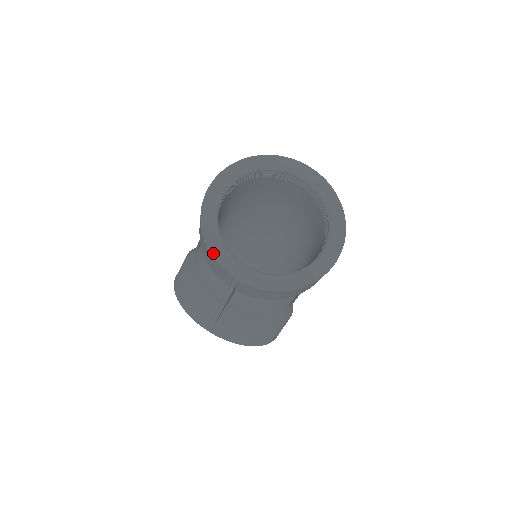
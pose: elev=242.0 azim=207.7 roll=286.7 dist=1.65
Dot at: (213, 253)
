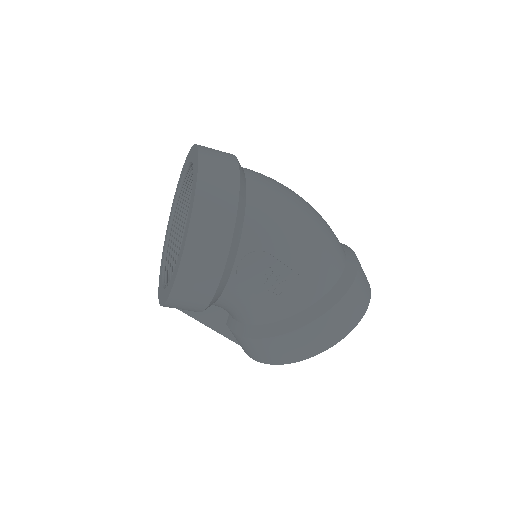
Dot at: occluded
